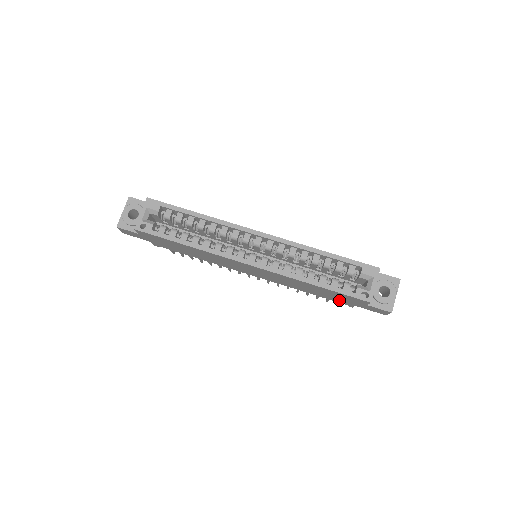
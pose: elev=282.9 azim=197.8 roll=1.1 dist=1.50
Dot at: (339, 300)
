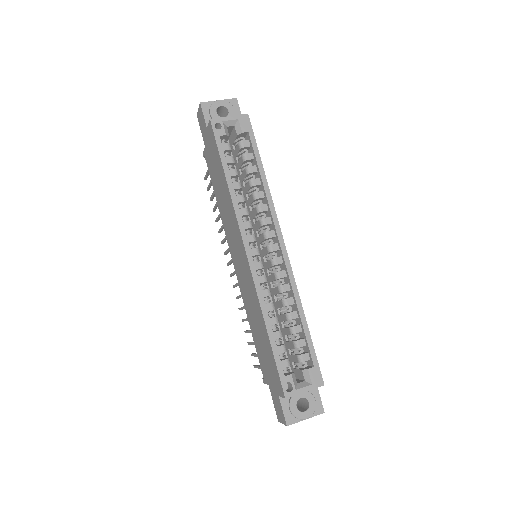
Dot at: (264, 365)
